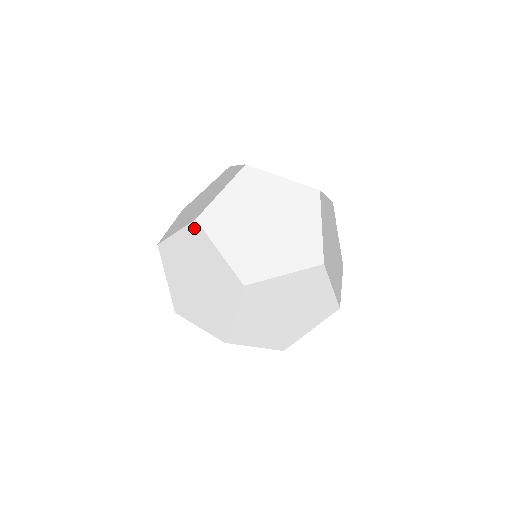
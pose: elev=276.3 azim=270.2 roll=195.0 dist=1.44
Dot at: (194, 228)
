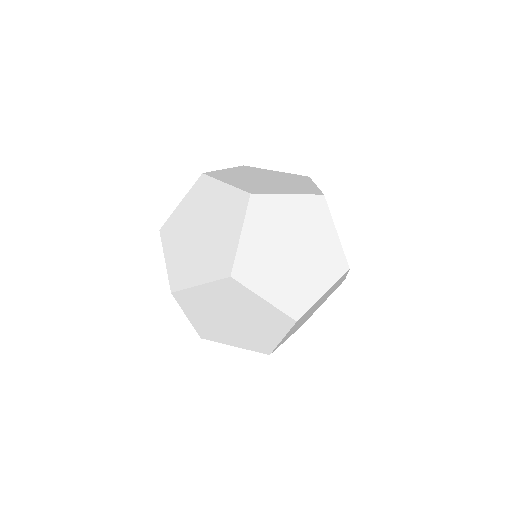
Dot at: (228, 283)
